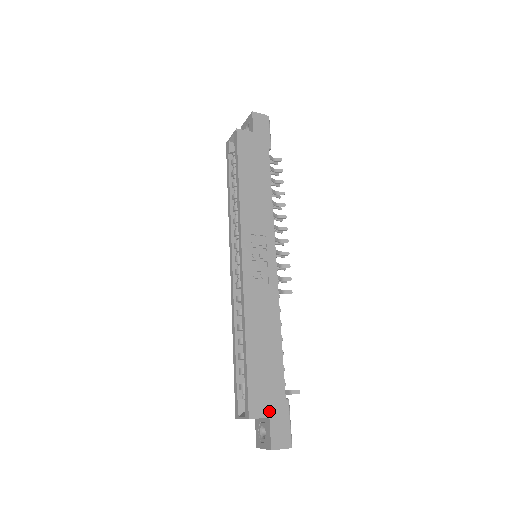
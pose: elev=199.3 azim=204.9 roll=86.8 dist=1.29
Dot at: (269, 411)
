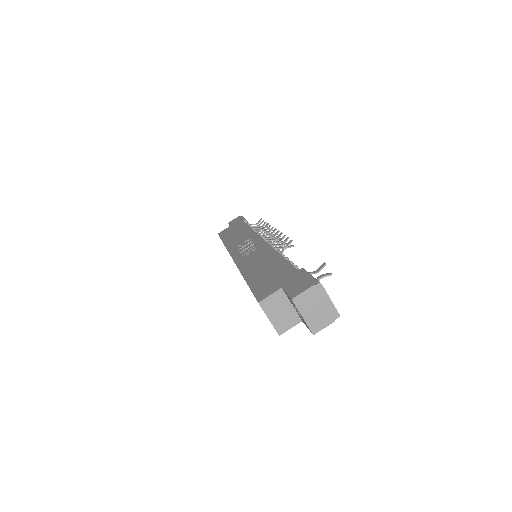
Dot at: (280, 286)
